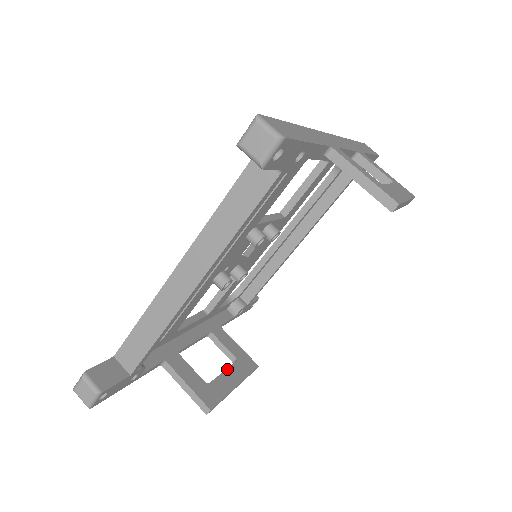
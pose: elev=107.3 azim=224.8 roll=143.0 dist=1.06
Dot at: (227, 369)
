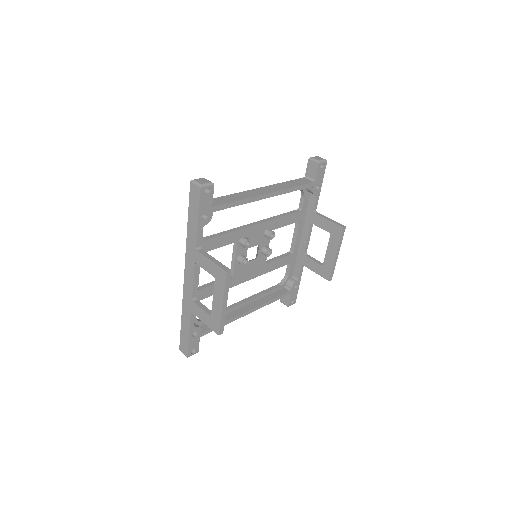
Dot at: occluded
